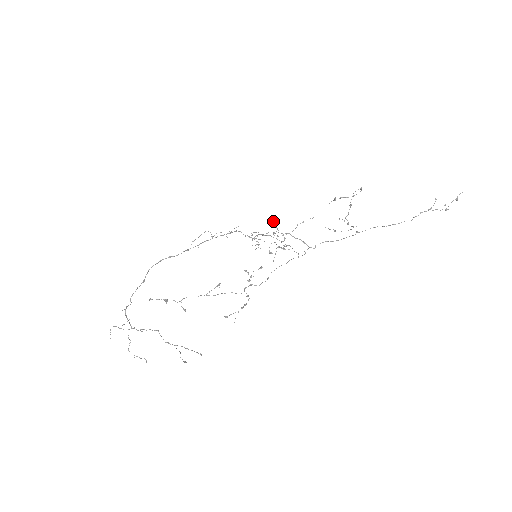
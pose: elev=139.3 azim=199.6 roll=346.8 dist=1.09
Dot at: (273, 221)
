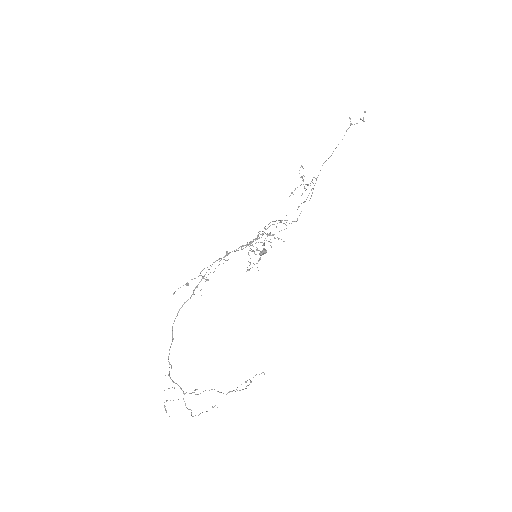
Dot at: (261, 252)
